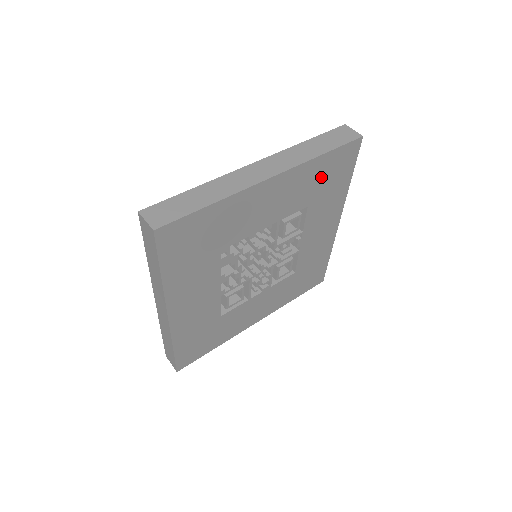
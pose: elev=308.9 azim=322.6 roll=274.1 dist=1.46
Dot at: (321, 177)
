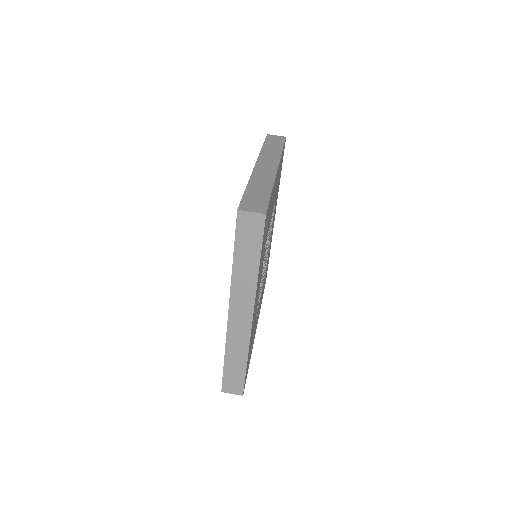
Dot at: occluded
